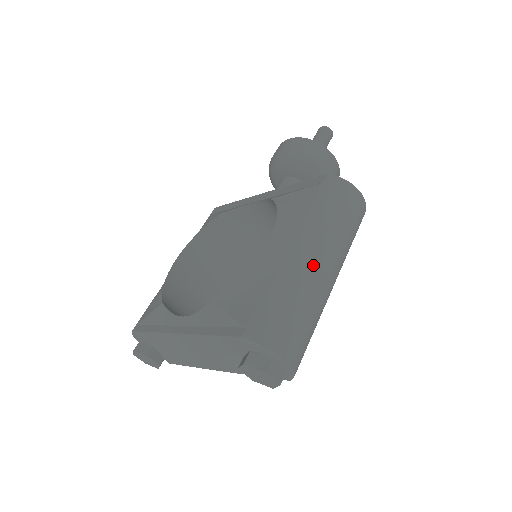
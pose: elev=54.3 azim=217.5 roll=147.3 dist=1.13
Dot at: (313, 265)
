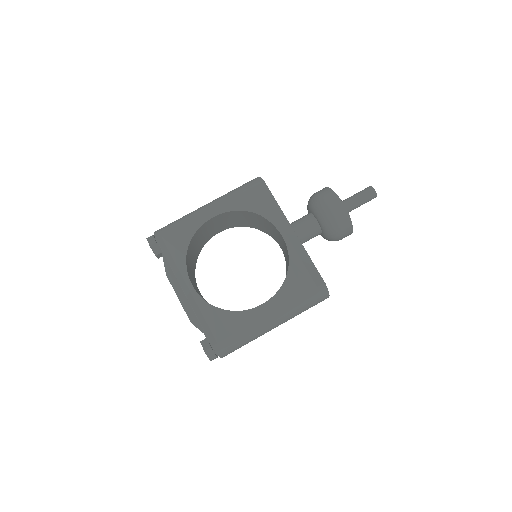
Dot at: (270, 328)
